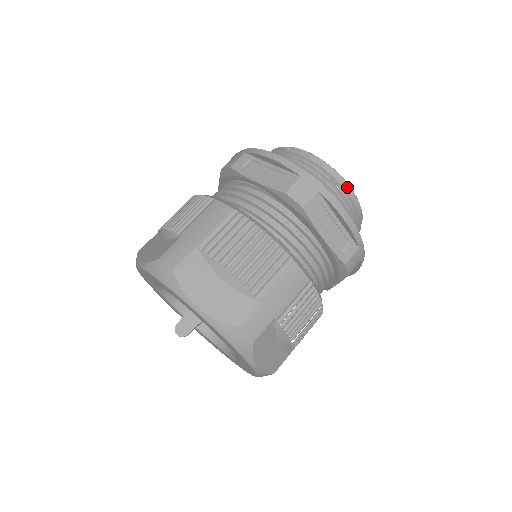
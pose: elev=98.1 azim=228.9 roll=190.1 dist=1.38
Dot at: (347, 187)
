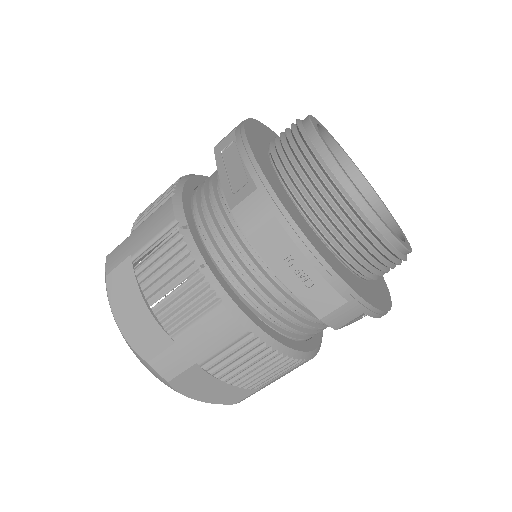
Dot at: (309, 129)
